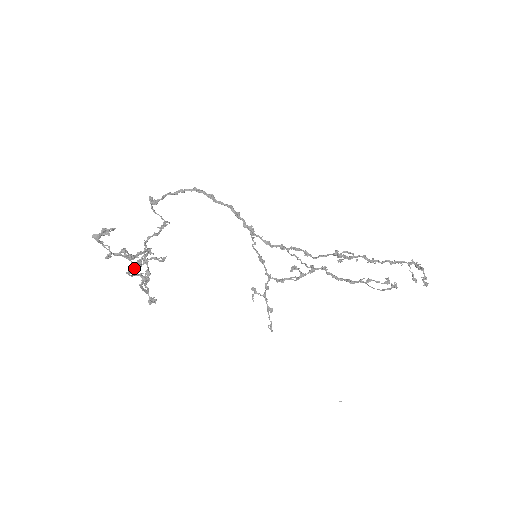
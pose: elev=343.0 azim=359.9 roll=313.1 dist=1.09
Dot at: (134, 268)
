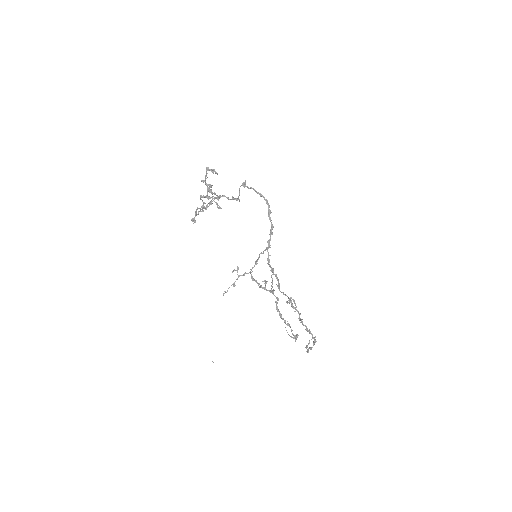
Dot at: (205, 197)
